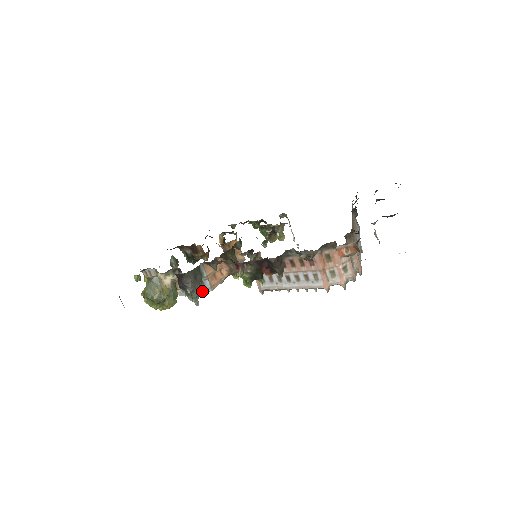
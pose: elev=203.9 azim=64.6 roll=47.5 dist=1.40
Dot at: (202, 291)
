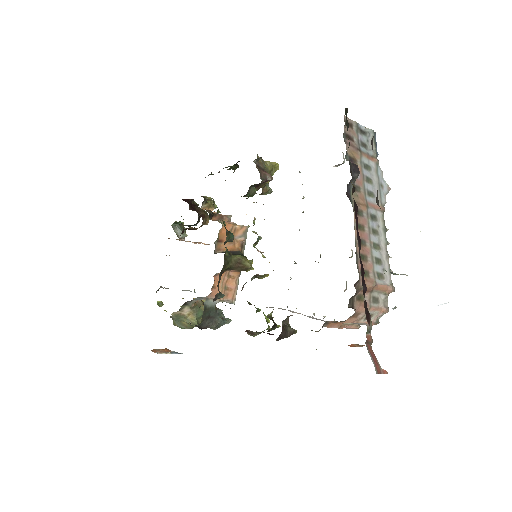
Dot at: occluded
